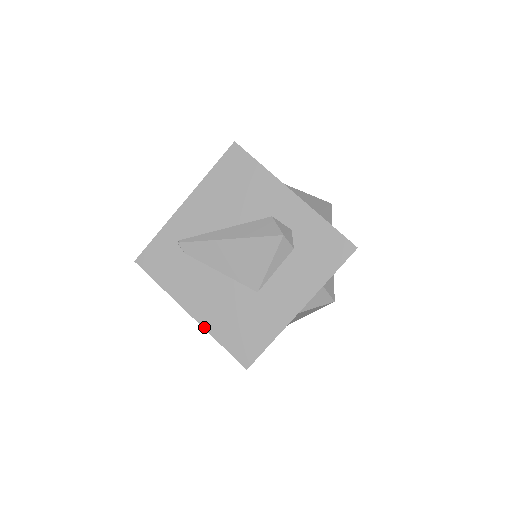
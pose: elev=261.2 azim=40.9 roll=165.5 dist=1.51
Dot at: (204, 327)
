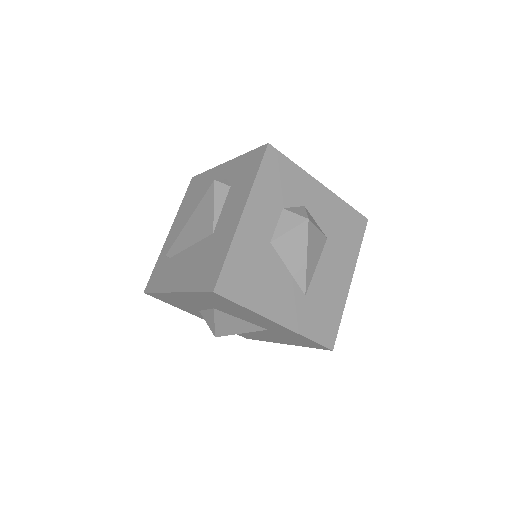
Dot at: (183, 291)
